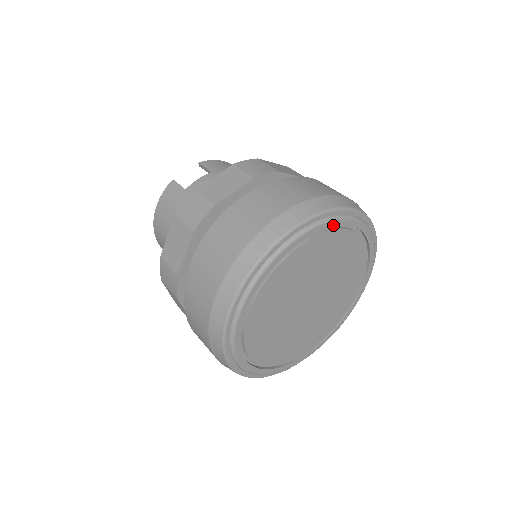
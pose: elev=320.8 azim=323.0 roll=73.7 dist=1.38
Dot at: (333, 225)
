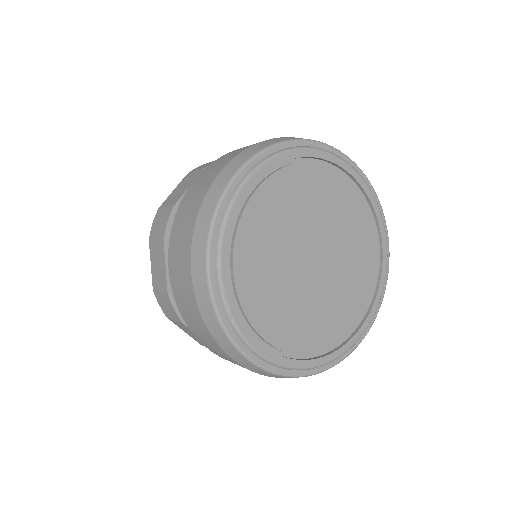
Dot at: (346, 169)
